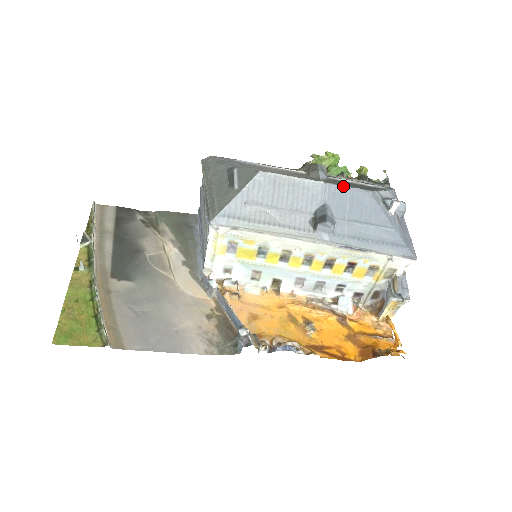
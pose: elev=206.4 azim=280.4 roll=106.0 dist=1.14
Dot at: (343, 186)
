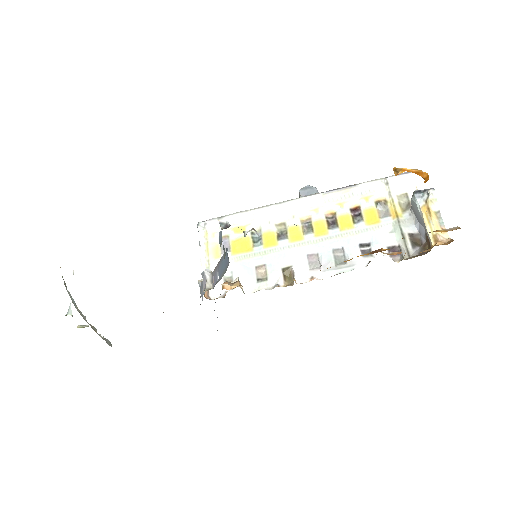
Dot at: occluded
